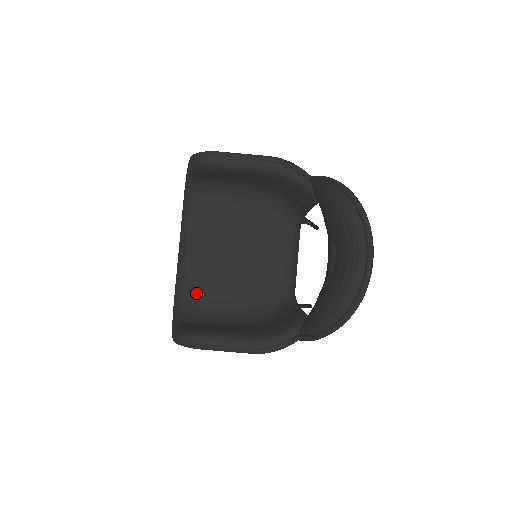
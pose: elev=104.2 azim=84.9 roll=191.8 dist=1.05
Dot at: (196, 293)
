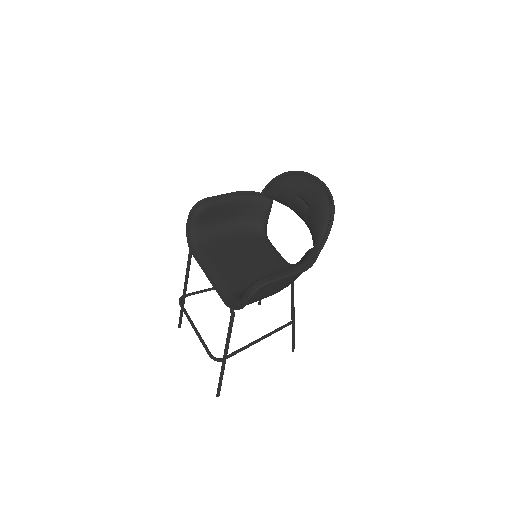
Dot at: (237, 286)
